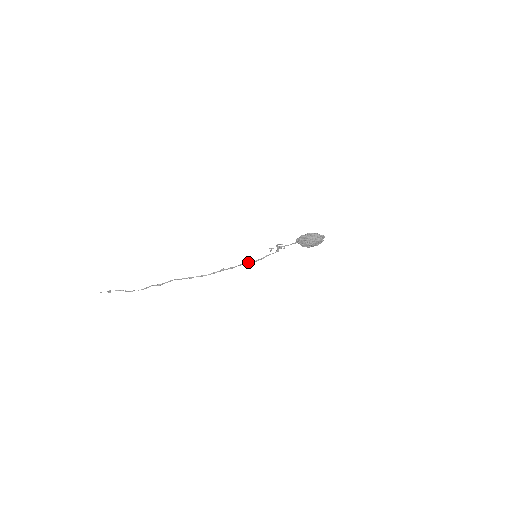
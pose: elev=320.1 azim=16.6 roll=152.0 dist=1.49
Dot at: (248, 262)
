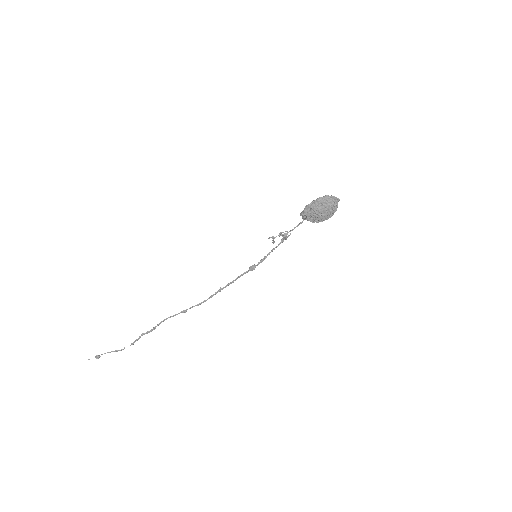
Dot at: (249, 268)
